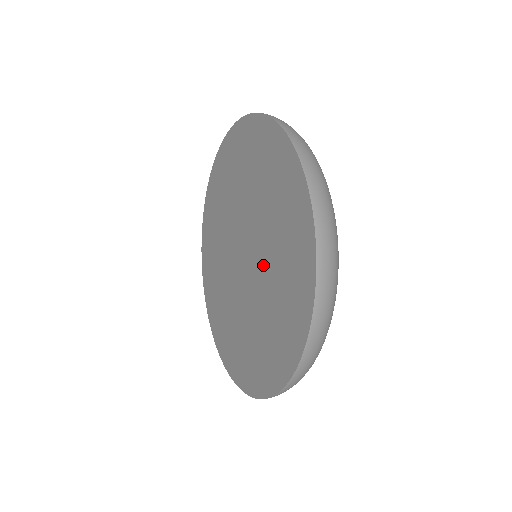
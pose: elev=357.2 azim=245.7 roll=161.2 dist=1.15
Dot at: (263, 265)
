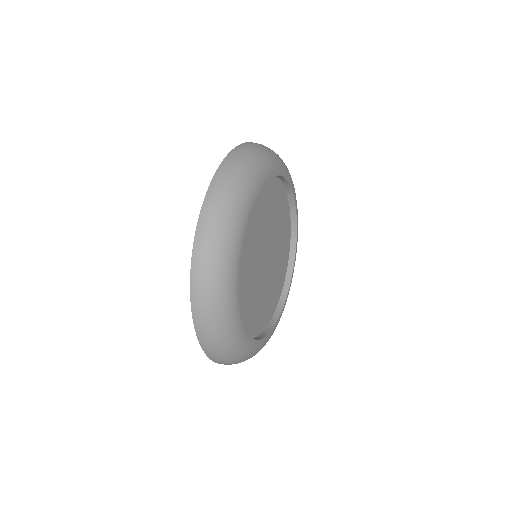
Dot at: occluded
